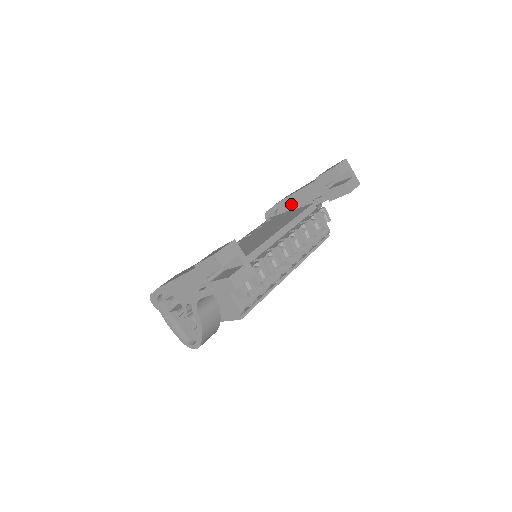
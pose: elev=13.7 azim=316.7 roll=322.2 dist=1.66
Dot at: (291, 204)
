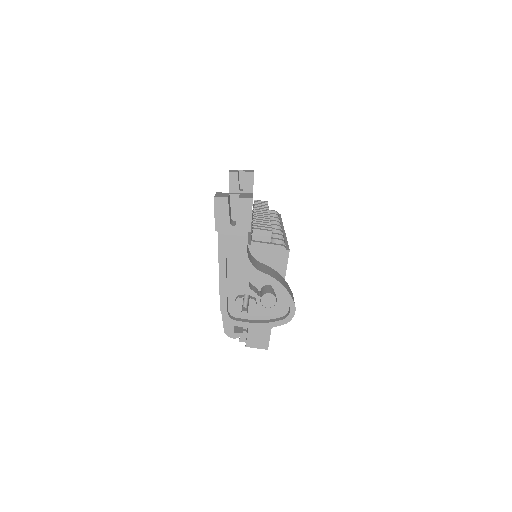
Dot at: occluded
